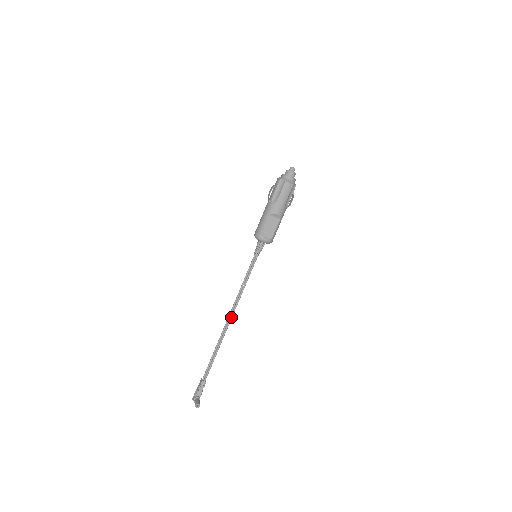
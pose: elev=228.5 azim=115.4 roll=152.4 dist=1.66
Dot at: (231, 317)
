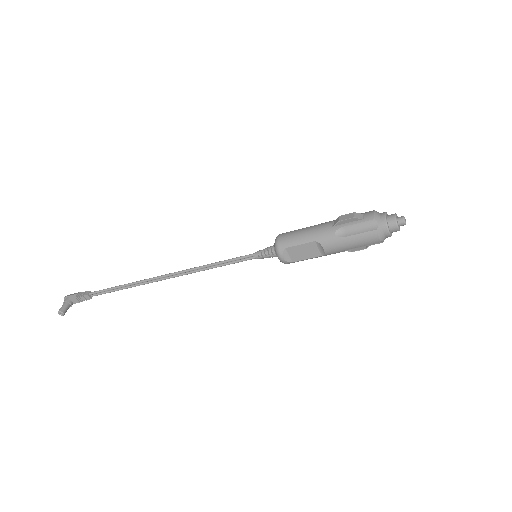
Dot at: (170, 277)
